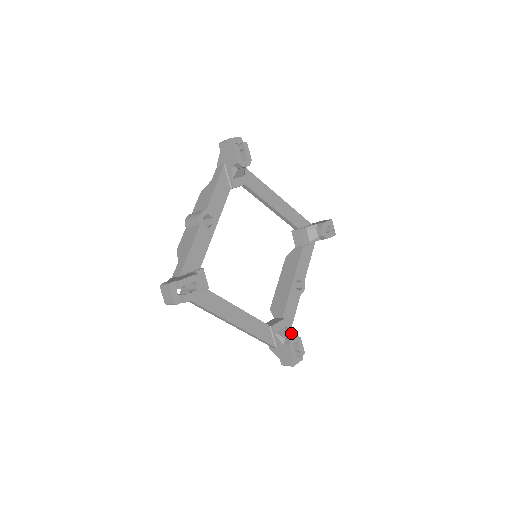
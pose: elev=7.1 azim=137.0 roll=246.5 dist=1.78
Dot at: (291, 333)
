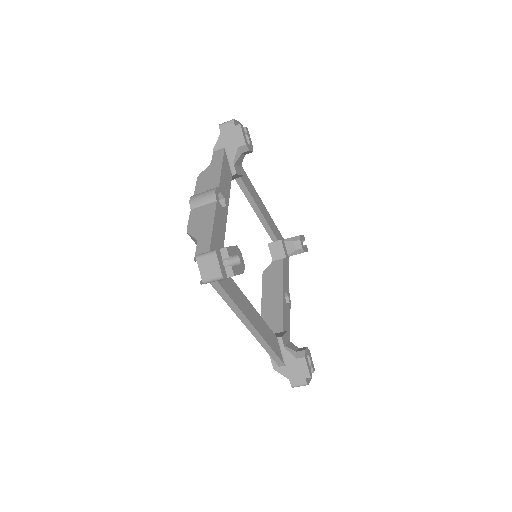
Dot at: (297, 347)
